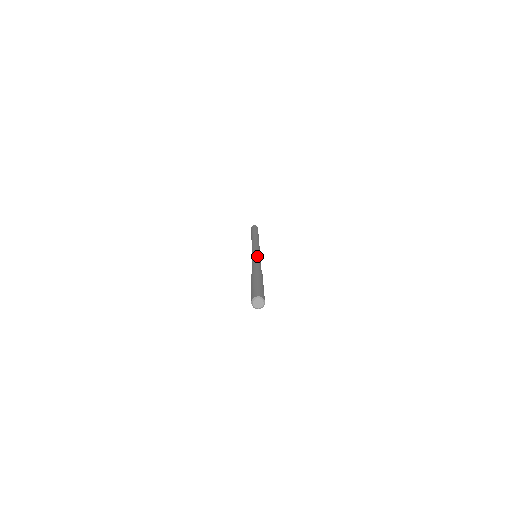
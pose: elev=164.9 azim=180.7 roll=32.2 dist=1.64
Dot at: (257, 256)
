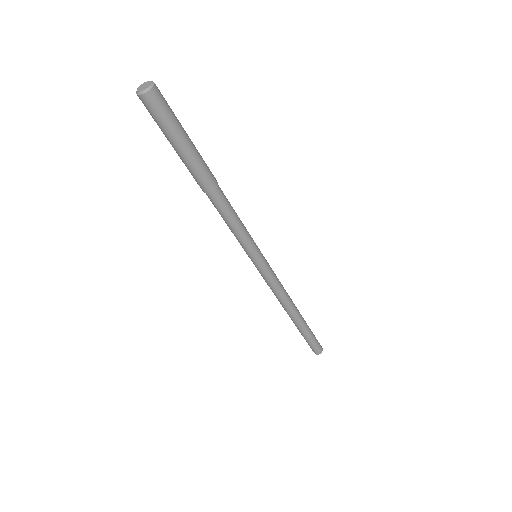
Dot at: occluded
